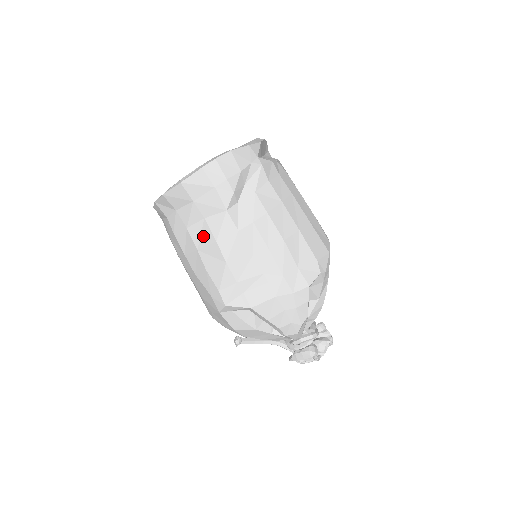
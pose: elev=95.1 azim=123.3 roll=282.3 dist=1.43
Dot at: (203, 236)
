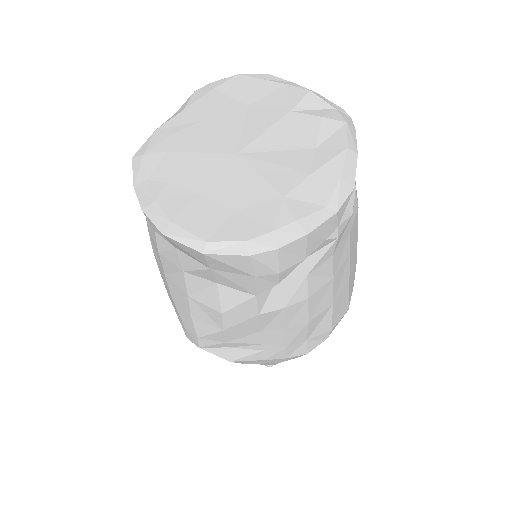
Dot at: (204, 294)
